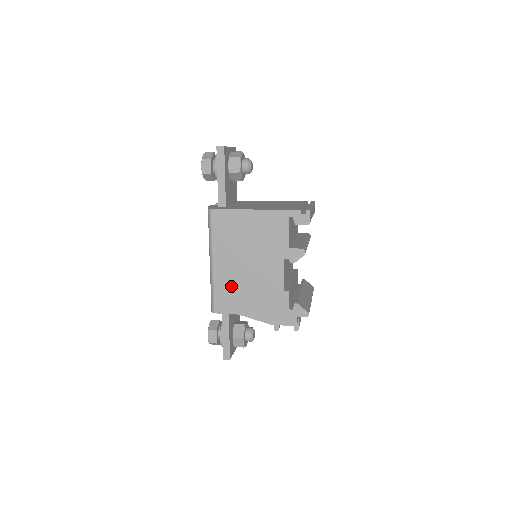
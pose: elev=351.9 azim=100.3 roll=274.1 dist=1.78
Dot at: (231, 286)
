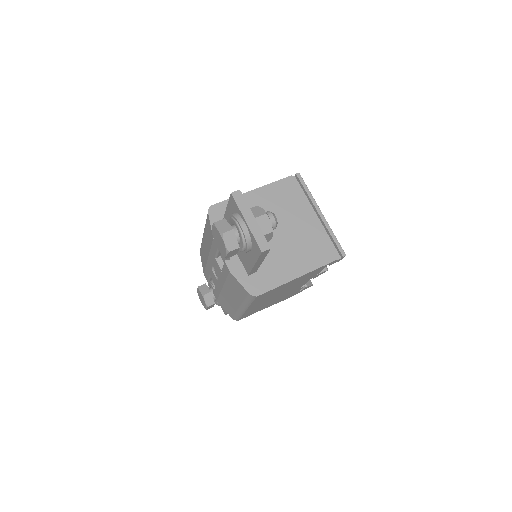
Dot at: occluded
